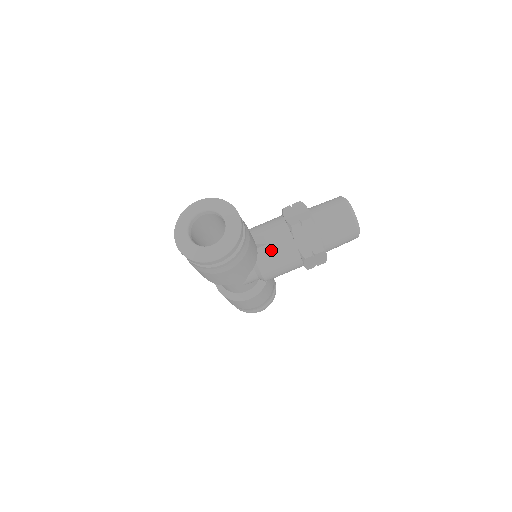
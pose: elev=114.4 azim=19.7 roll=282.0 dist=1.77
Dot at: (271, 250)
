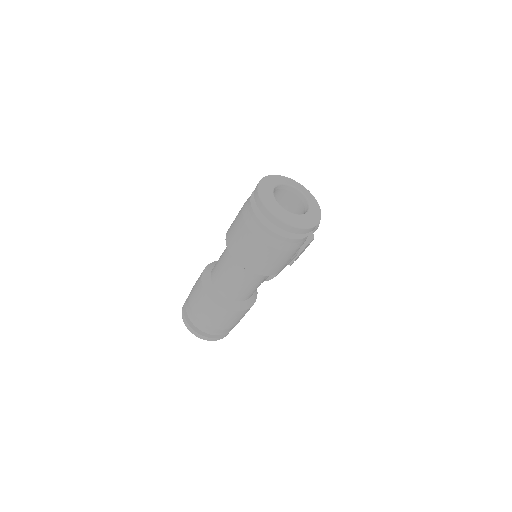
Dot at: occluded
